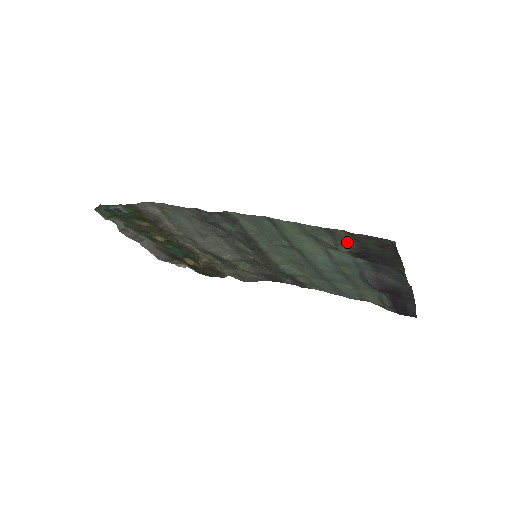
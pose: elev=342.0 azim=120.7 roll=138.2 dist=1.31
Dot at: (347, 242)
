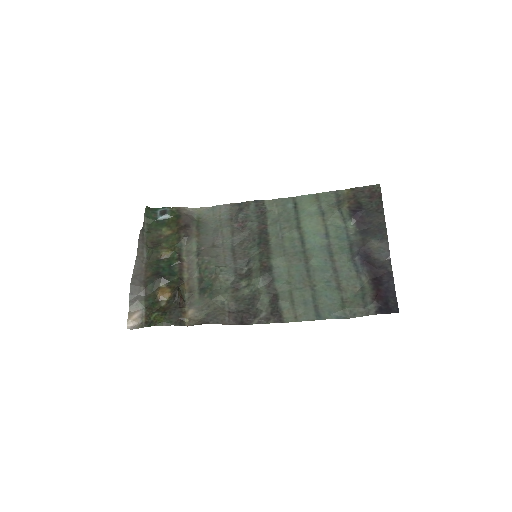
Dot at: (348, 200)
